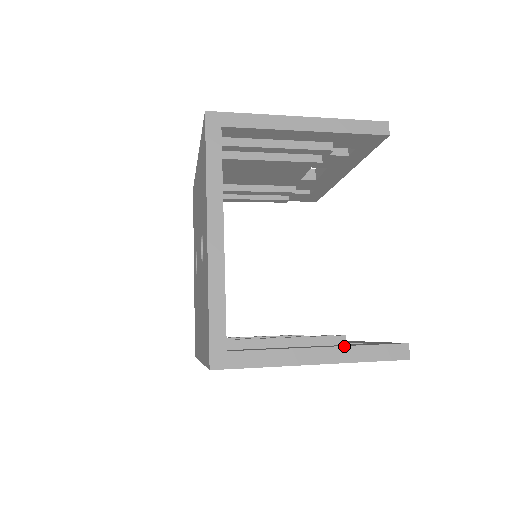
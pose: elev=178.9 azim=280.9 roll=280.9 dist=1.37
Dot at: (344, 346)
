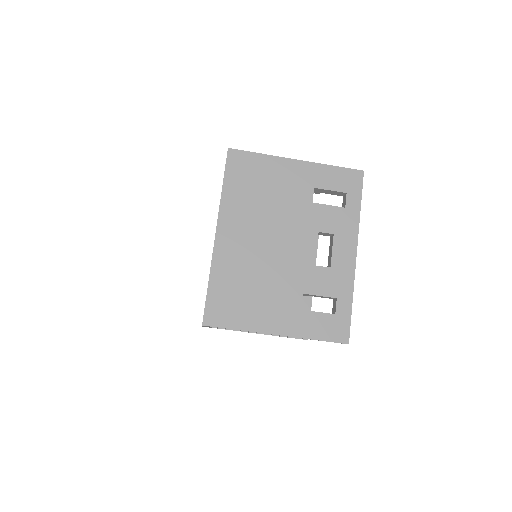
Dot at: occluded
